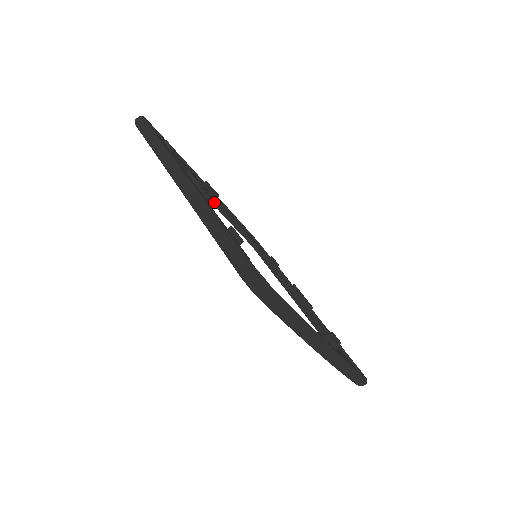
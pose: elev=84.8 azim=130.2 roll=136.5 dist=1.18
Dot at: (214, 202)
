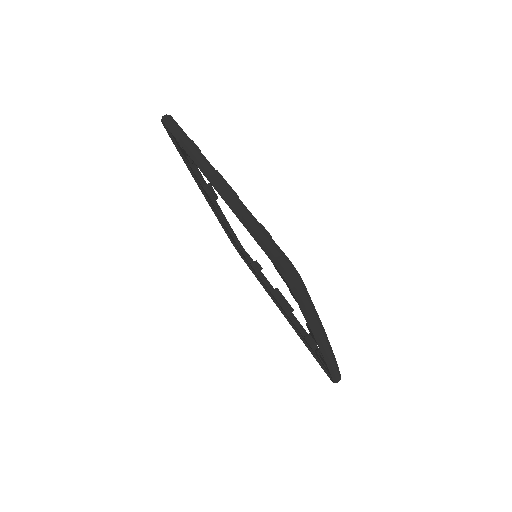
Dot at: (214, 203)
